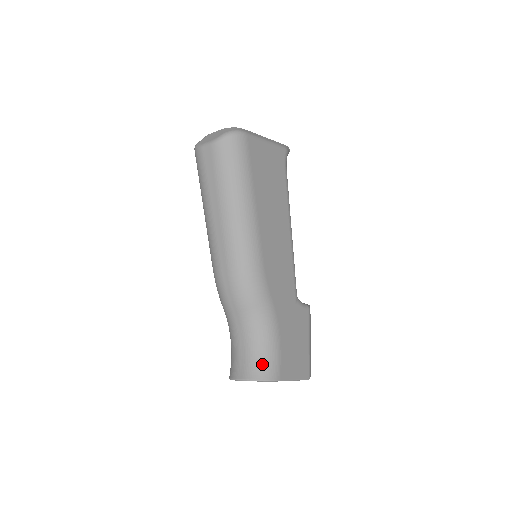
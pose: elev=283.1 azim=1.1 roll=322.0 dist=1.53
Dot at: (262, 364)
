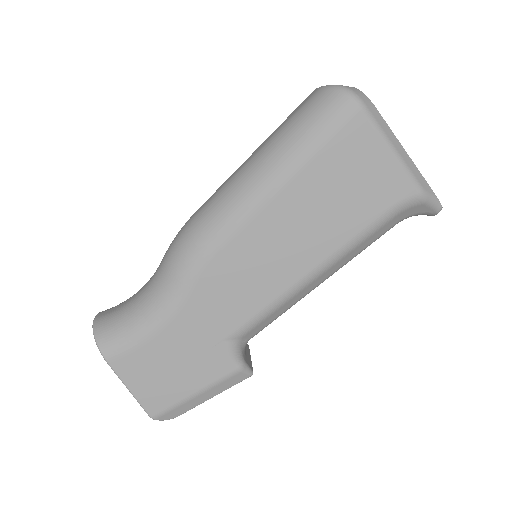
Dot at: (114, 327)
